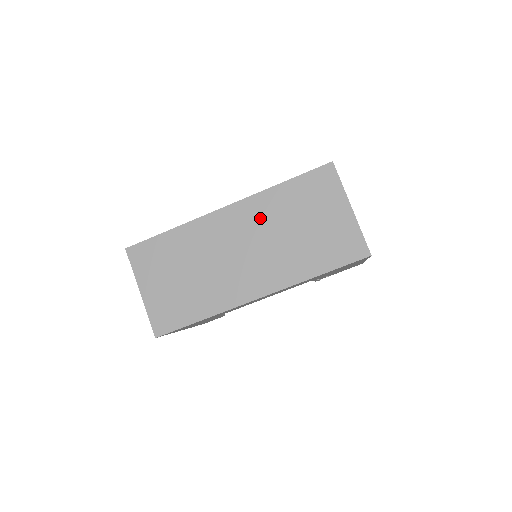
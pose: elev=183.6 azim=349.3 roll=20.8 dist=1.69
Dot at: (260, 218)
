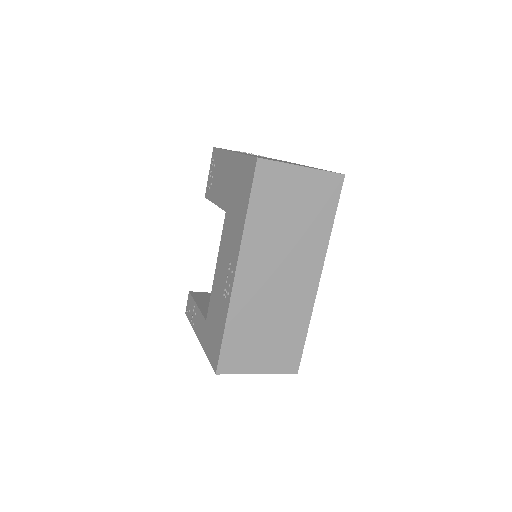
Dot at: (263, 247)
